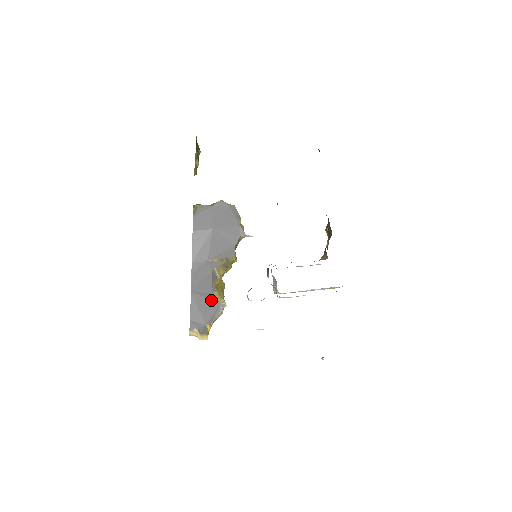
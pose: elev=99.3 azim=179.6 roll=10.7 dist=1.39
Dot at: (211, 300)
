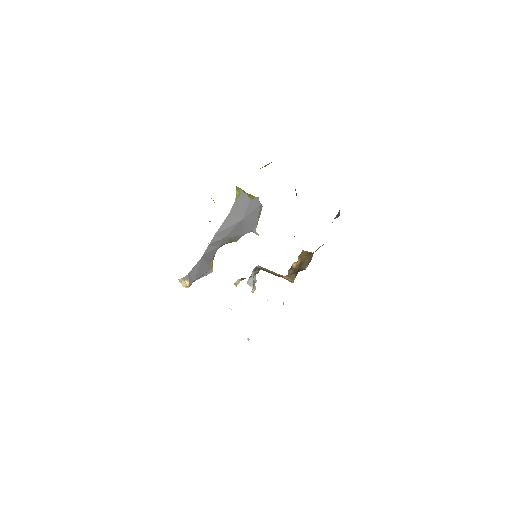
Dot at: (208, 265)
